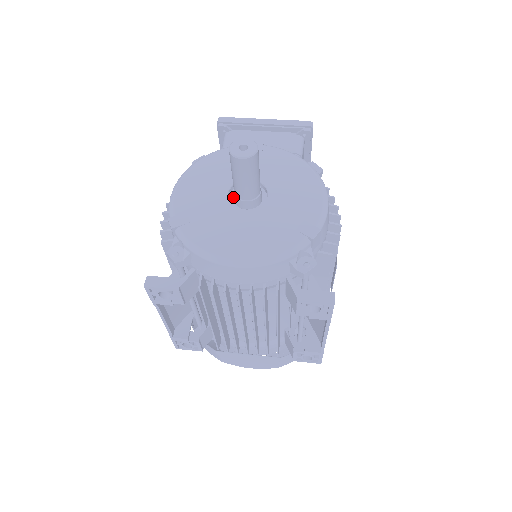
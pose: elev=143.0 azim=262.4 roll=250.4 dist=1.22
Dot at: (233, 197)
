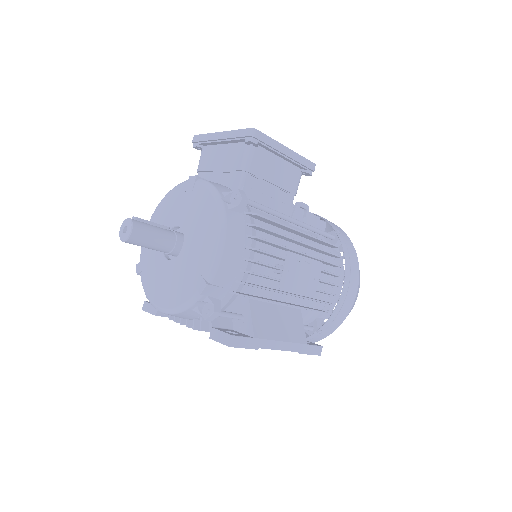
Dot at: occluded
